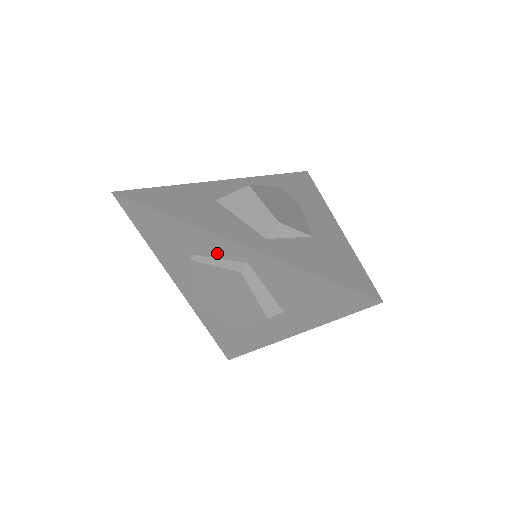
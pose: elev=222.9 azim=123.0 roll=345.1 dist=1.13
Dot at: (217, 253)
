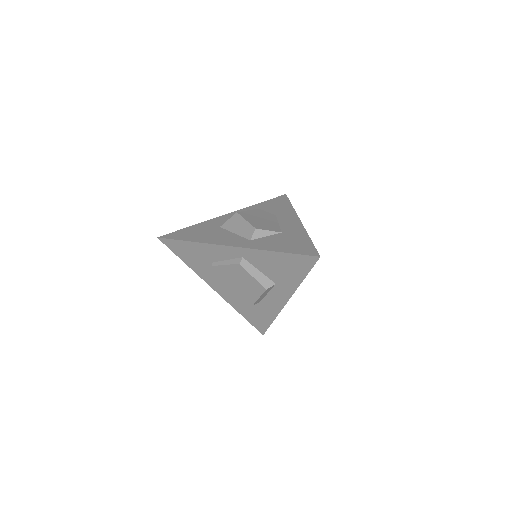
Dot at: (224, 257)
